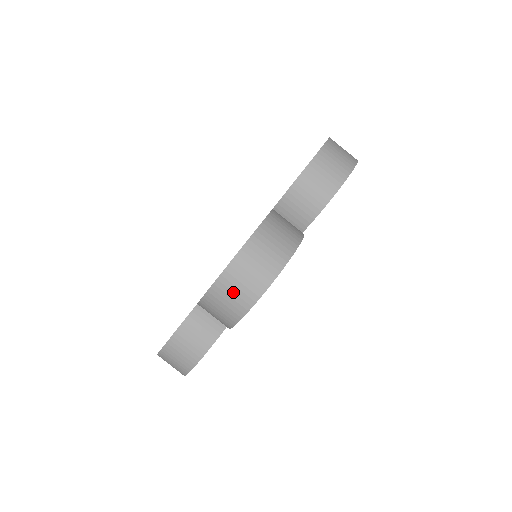
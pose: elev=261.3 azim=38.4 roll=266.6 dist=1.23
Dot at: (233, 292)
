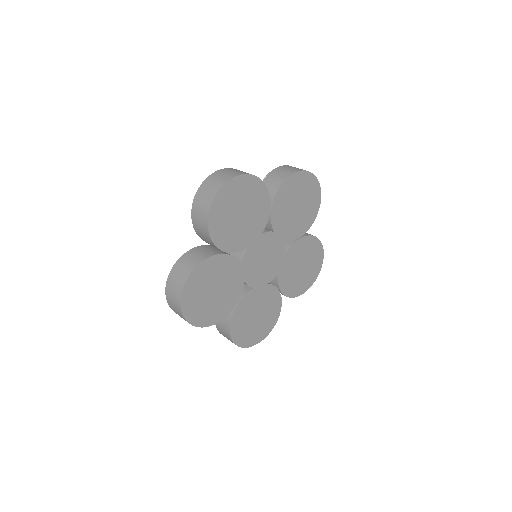
Dot at: (208, 189)
